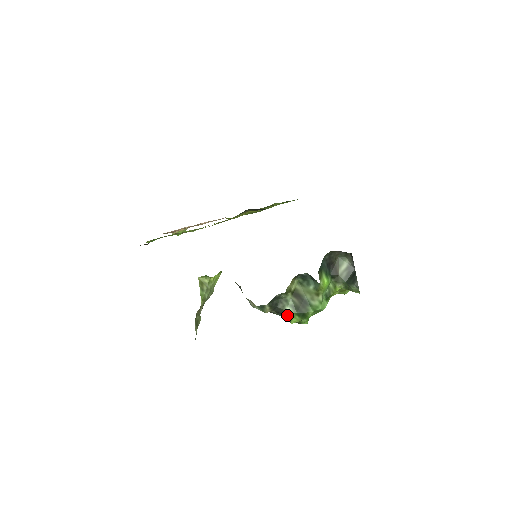
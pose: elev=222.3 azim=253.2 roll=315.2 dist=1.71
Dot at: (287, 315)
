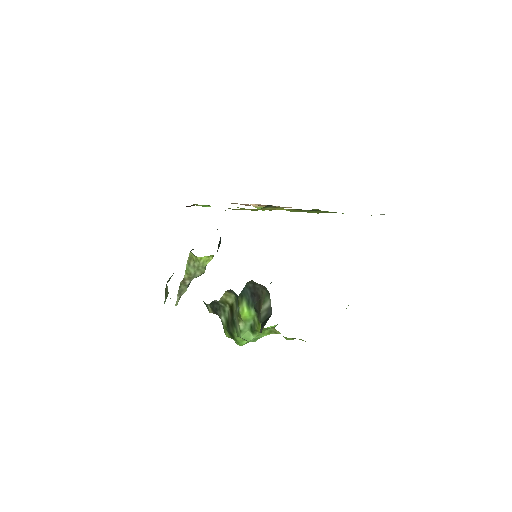
Dot at: (223, 325)
